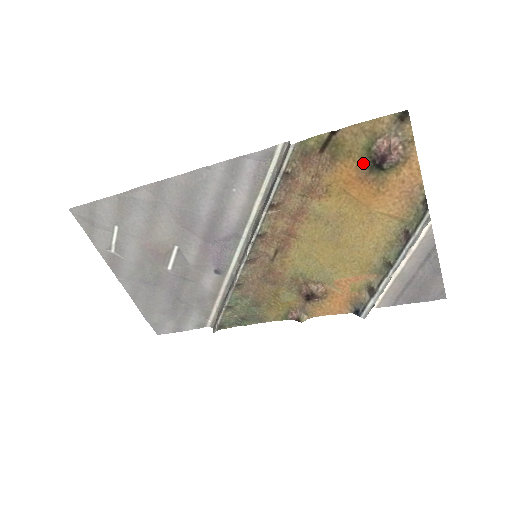
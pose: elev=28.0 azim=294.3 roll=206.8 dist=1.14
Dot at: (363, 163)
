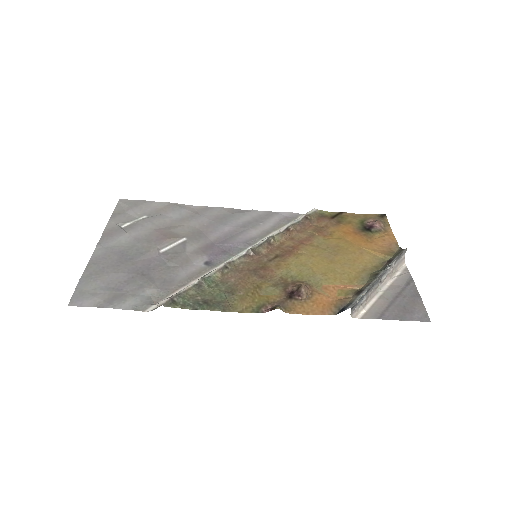
Dot at: (358, 227)
